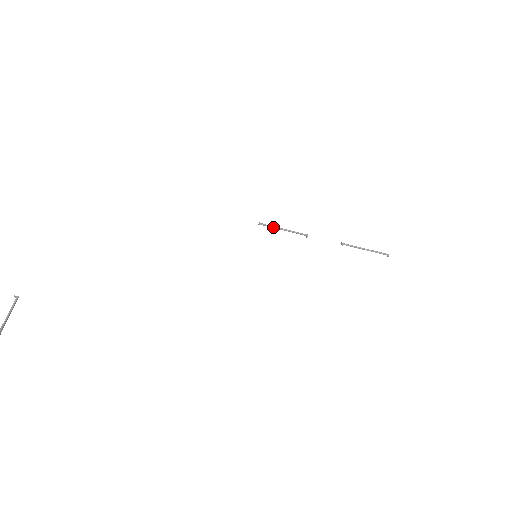
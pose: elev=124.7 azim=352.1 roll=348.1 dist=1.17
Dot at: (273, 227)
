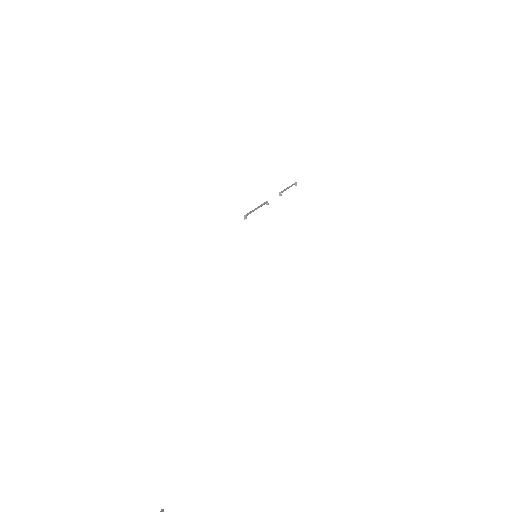
Dot at: occluded
